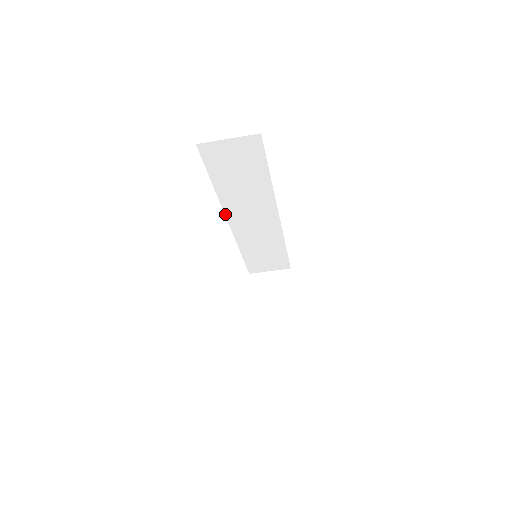
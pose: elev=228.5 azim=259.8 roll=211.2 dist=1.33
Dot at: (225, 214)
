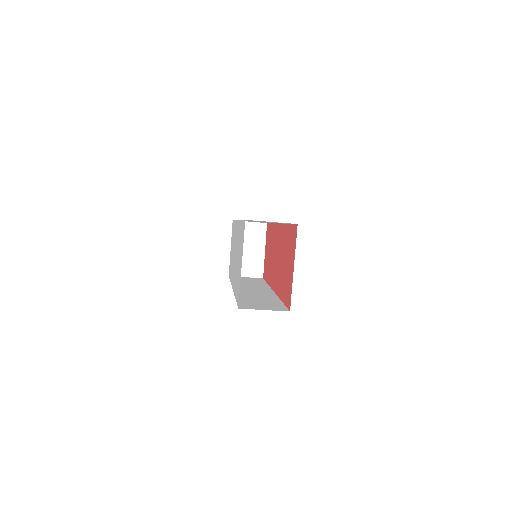
Dot at: occluded
